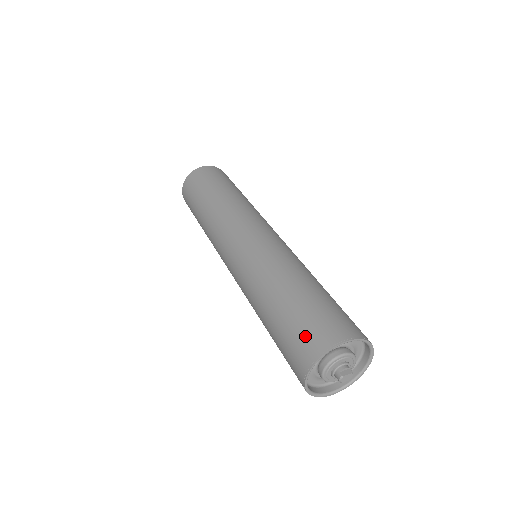
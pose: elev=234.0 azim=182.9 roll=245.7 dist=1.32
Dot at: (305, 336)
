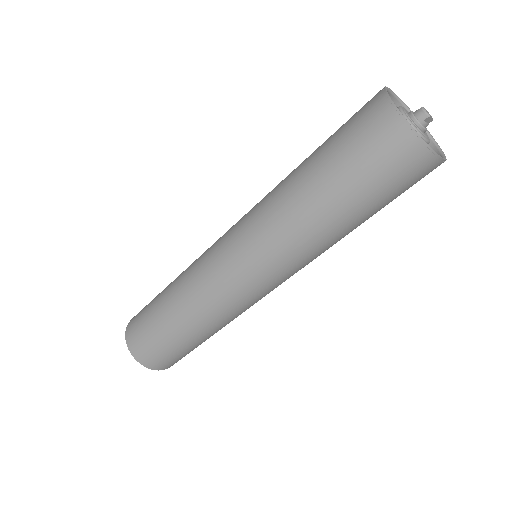
Dot at: (357, 113)
